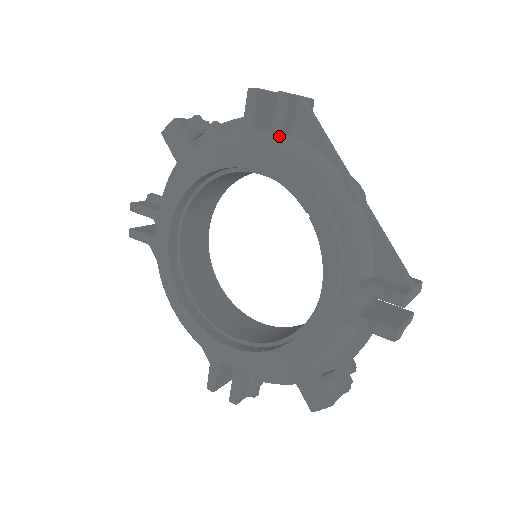
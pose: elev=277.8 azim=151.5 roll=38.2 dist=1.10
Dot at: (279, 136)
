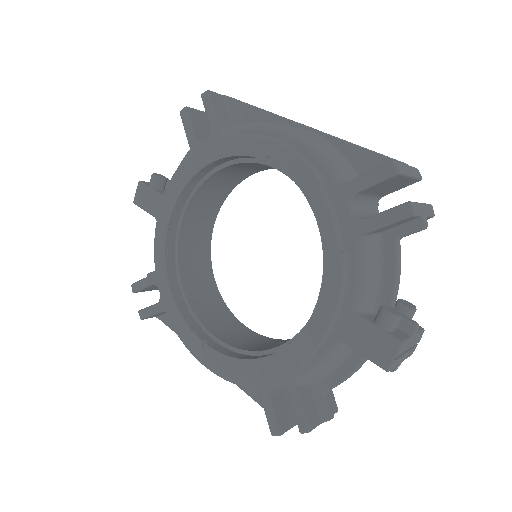
Dot at: (217, 125)
